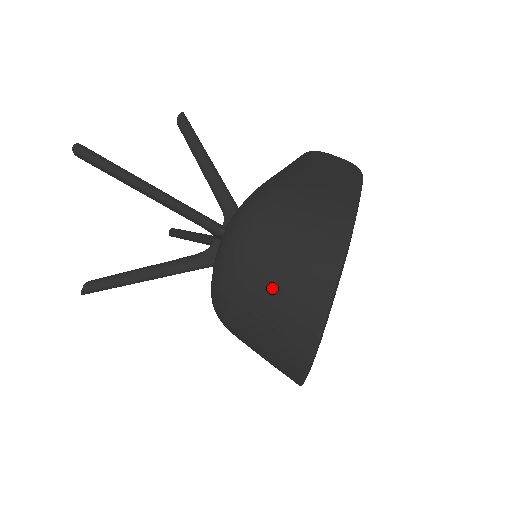
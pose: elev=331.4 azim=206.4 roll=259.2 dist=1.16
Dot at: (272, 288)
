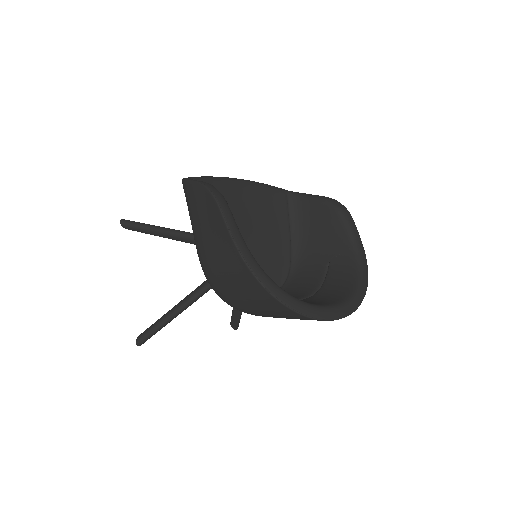
Dot at: (278, 317)
